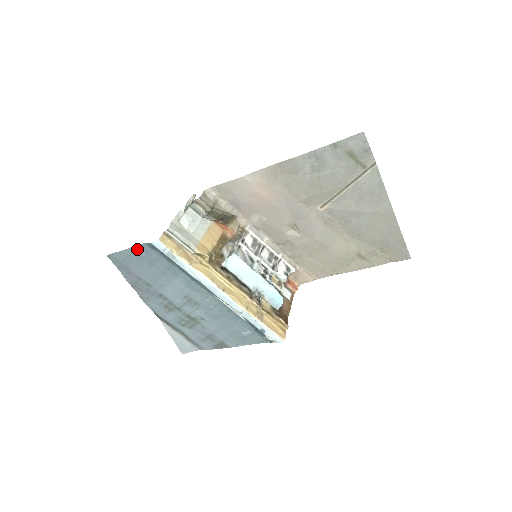
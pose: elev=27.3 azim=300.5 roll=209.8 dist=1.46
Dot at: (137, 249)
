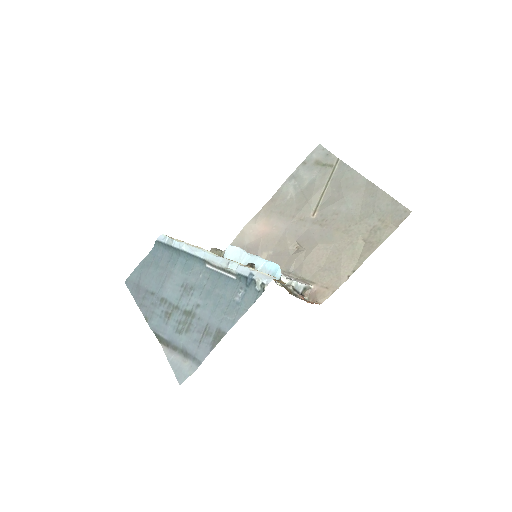
Dot at: (147, 258)
